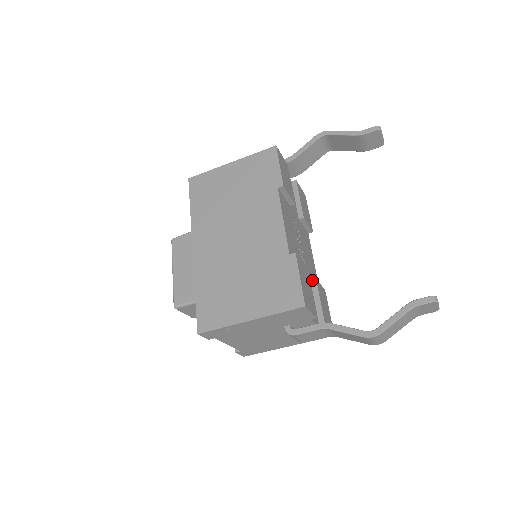
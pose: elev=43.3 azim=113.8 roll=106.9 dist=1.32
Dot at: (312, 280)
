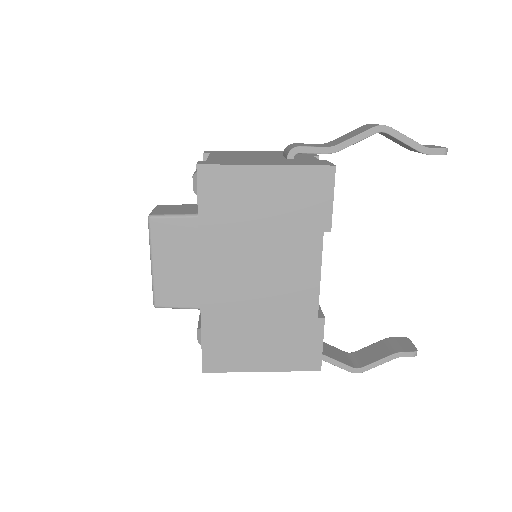
Dot at: occluded
